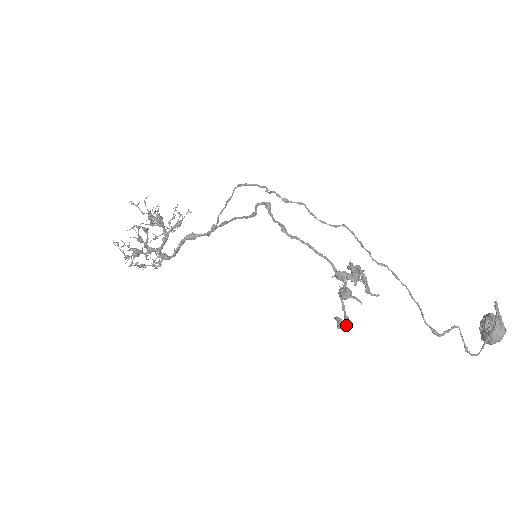
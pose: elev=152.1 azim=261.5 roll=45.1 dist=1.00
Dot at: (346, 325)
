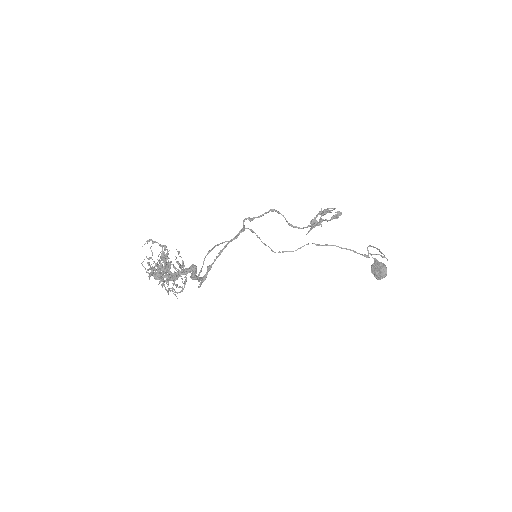
Dot at: (339, 214)
